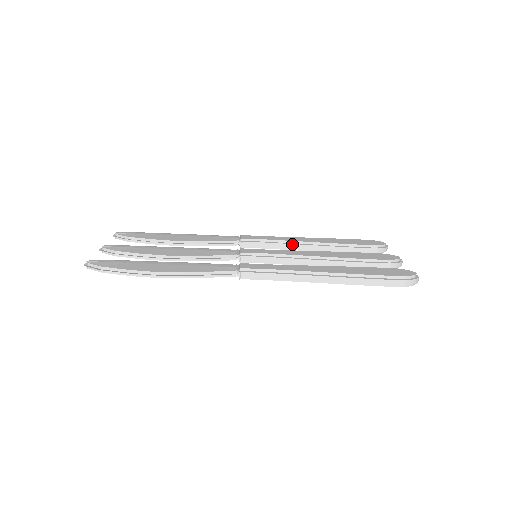
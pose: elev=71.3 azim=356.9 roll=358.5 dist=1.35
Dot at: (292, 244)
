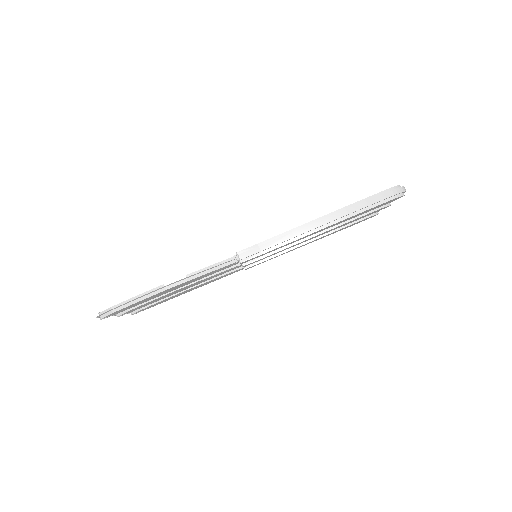
Dot at: occluded
